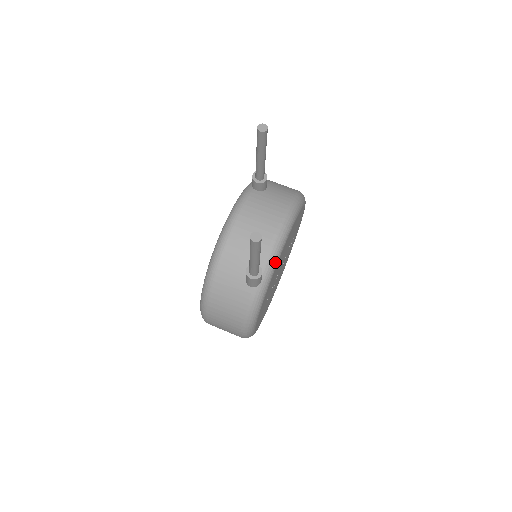
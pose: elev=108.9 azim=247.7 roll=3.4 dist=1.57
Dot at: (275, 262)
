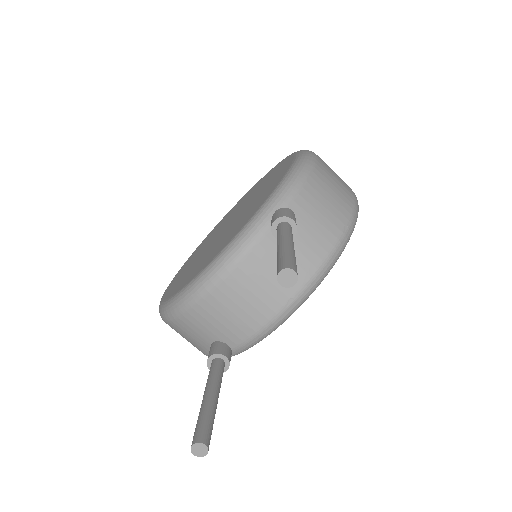
Dot at: (256, 343)
